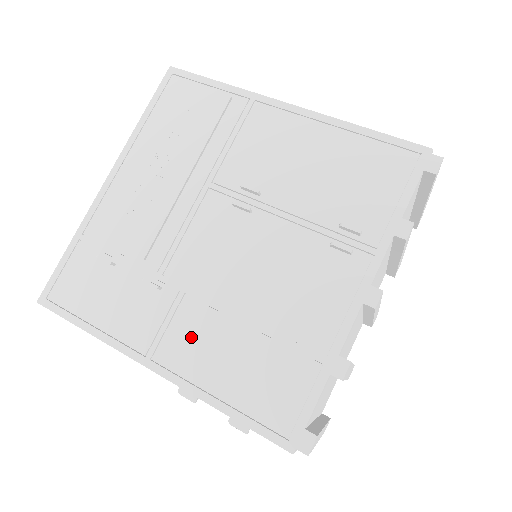
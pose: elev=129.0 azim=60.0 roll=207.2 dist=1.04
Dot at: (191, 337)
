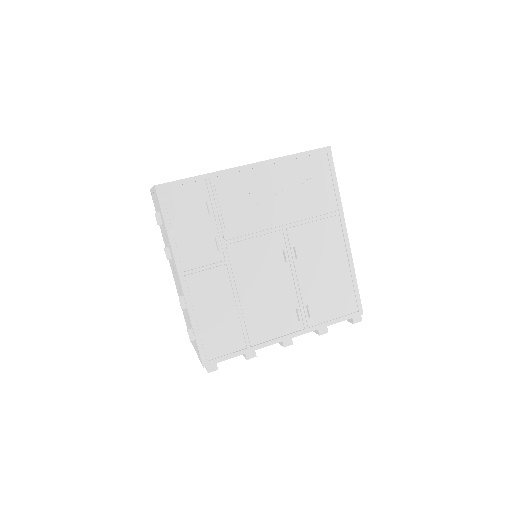
Dot at: (210, 285)
